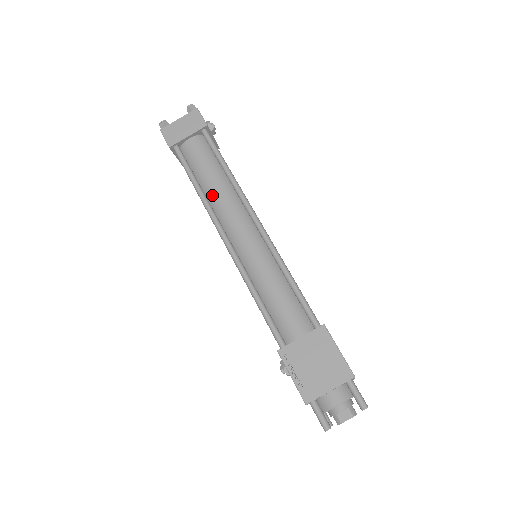
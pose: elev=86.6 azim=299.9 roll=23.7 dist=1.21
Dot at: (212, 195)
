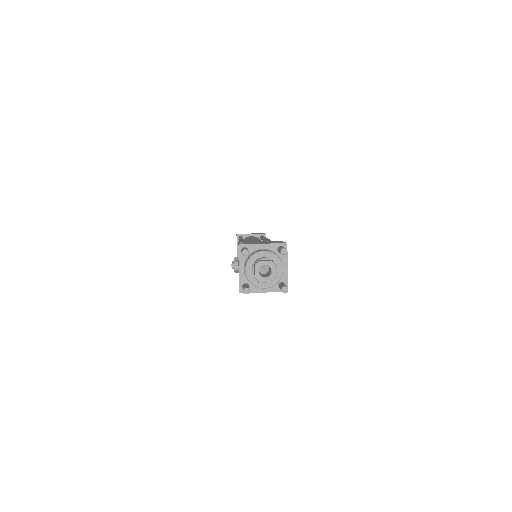
Dot at: occluded
